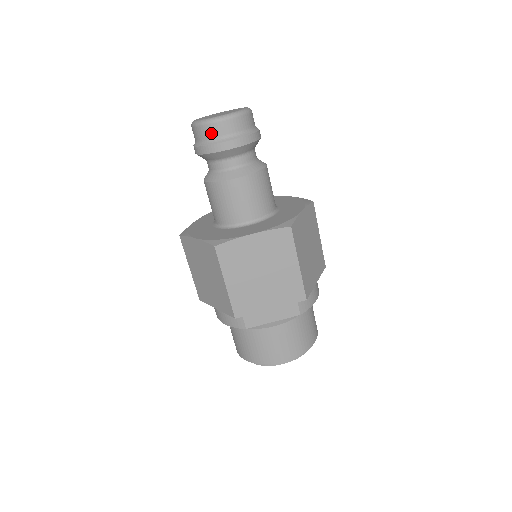
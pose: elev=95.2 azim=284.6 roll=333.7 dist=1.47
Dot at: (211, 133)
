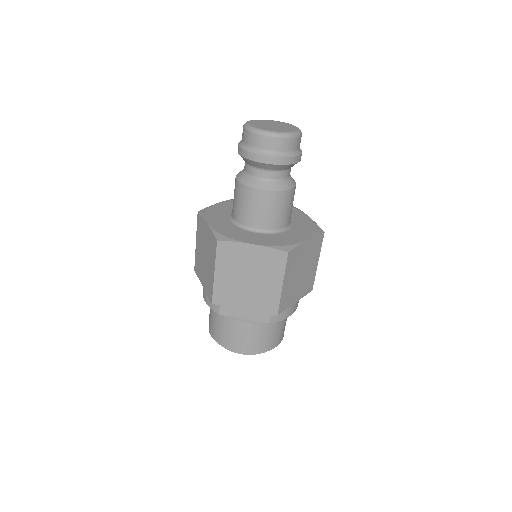
Dot at: (255, 142)
